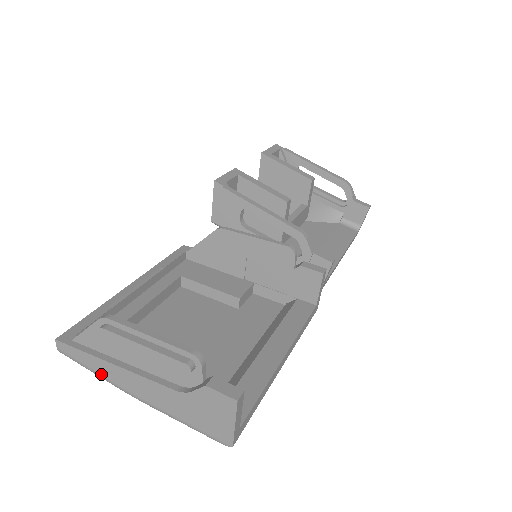
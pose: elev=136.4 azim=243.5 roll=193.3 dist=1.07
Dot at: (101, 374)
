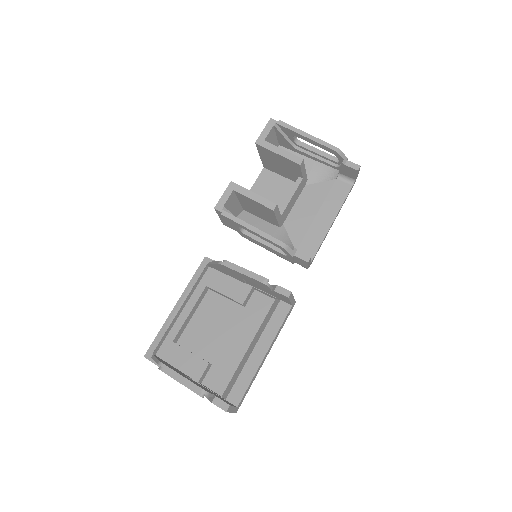
Dot at: occluded
